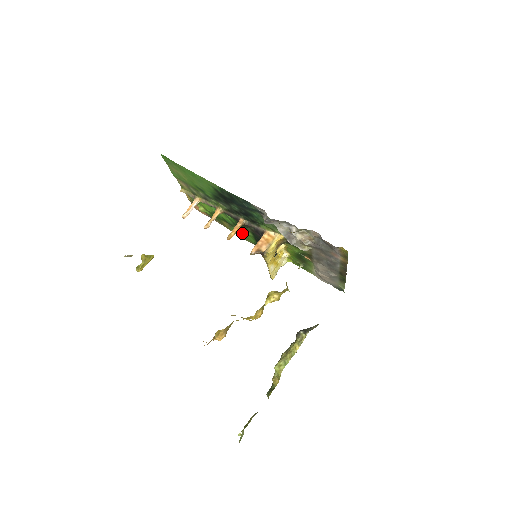
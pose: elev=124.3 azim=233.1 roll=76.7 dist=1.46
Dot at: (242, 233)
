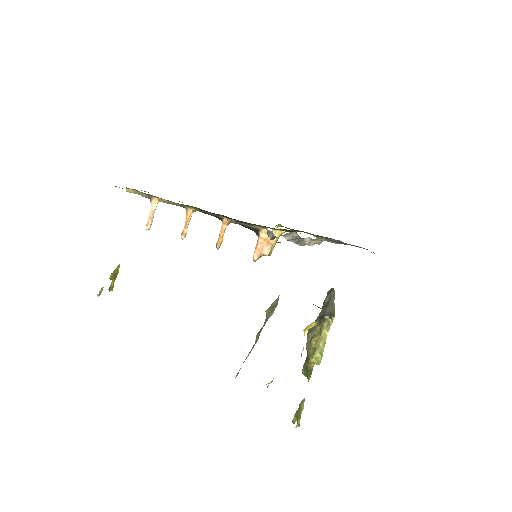
Dot at: occluded
